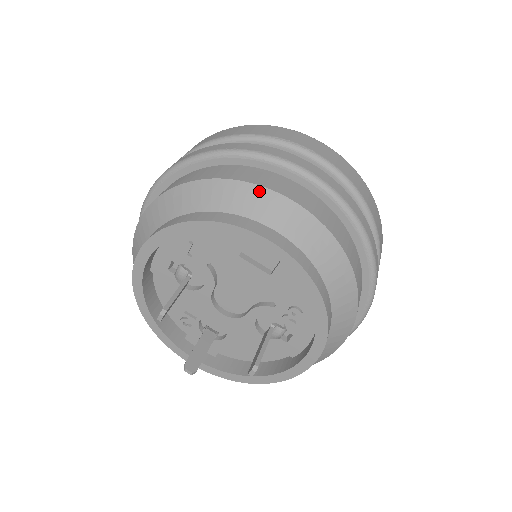
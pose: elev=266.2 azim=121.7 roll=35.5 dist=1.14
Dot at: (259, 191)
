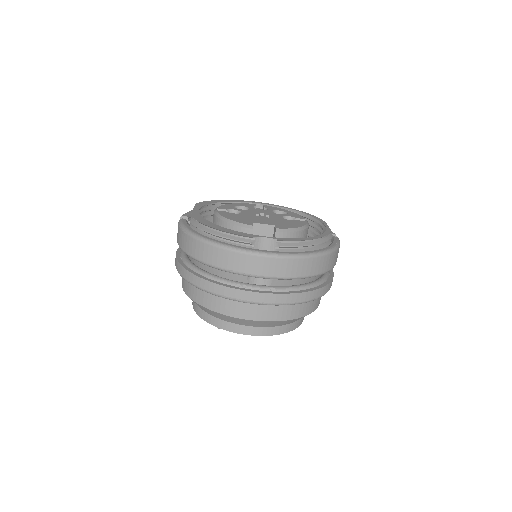
Dot at: (233, 318)
